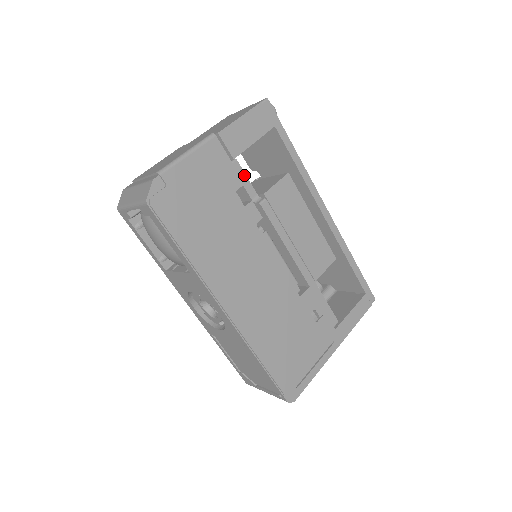
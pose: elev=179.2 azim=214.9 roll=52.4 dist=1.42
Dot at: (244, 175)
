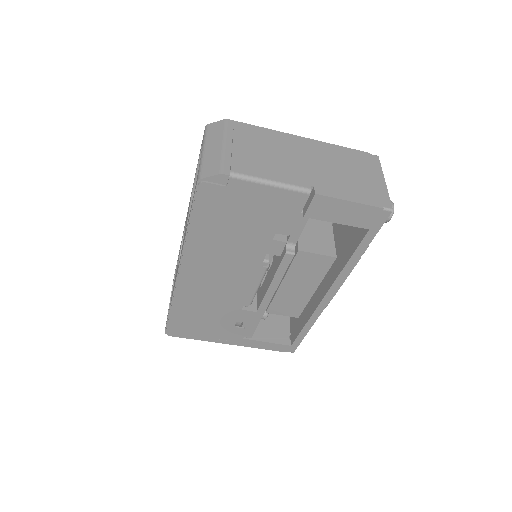
Dot at: (303, 226)
